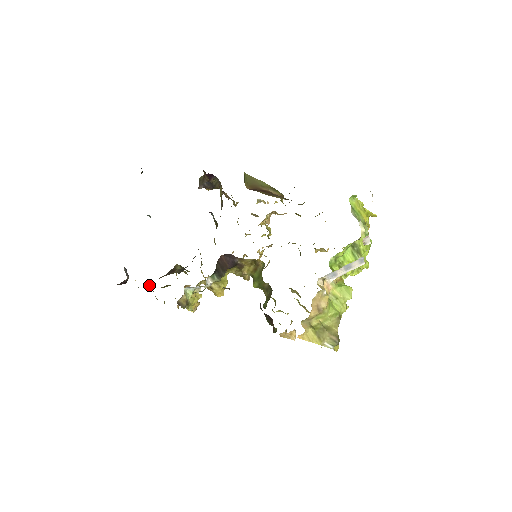
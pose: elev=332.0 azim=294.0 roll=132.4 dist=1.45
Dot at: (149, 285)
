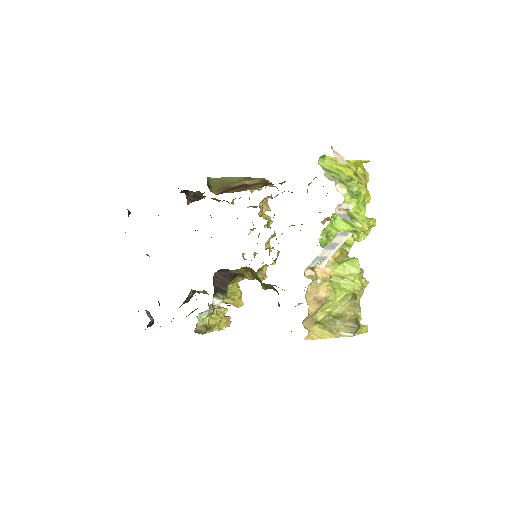
Dot at: occluded
